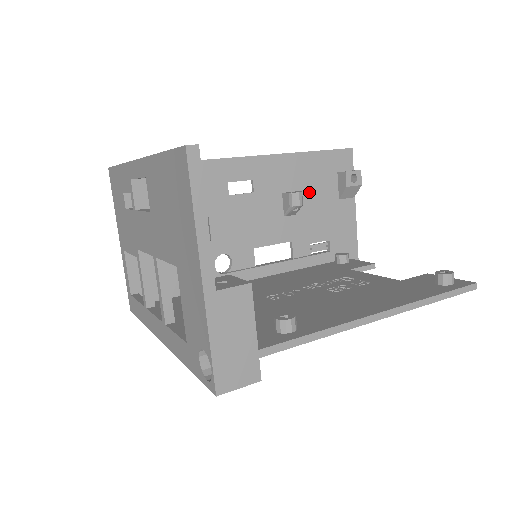
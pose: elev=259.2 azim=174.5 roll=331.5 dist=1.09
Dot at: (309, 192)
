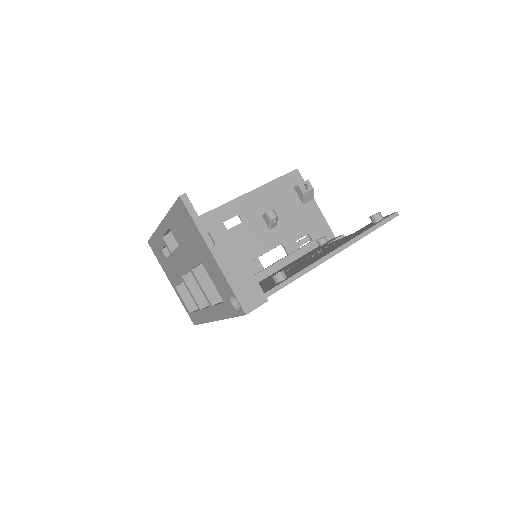
Dot at: (280, 208)
